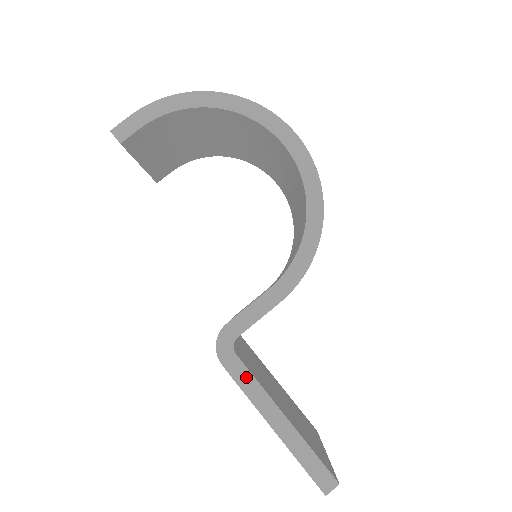
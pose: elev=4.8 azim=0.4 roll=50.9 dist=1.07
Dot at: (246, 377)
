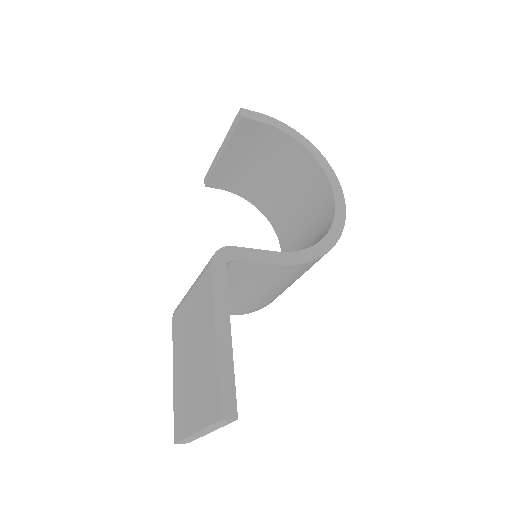
Dot at: (222, 287)
